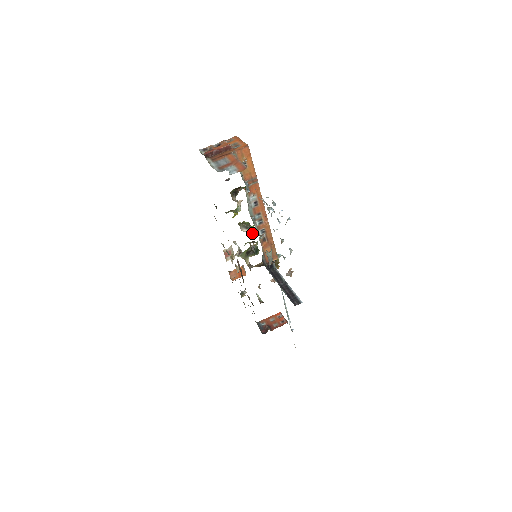
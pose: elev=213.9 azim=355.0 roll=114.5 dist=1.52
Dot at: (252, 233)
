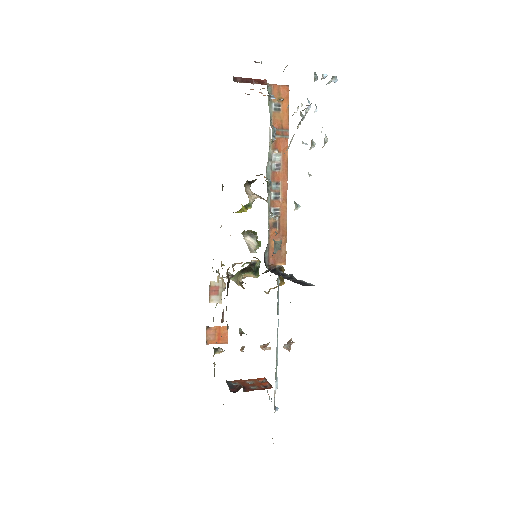
Dot at: (257, 247)
